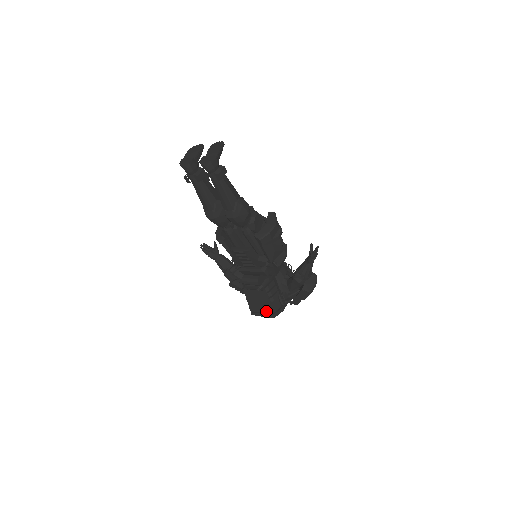
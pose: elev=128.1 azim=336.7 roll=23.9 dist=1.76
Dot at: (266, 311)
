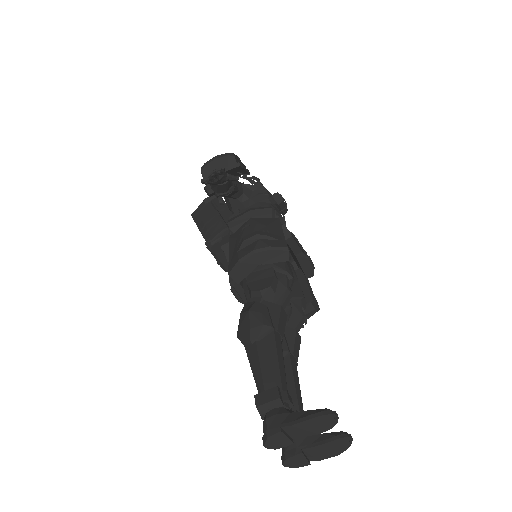
Dot at: occluded
